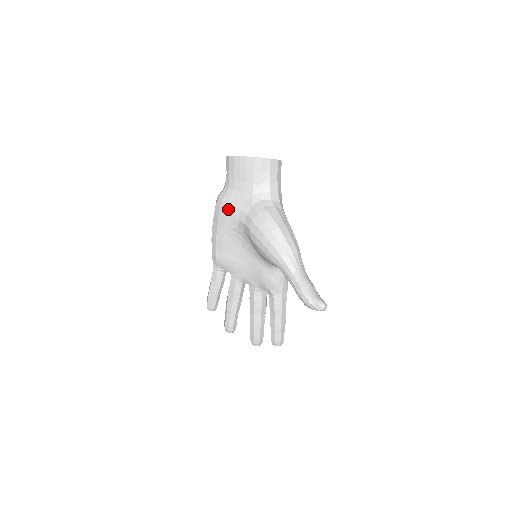
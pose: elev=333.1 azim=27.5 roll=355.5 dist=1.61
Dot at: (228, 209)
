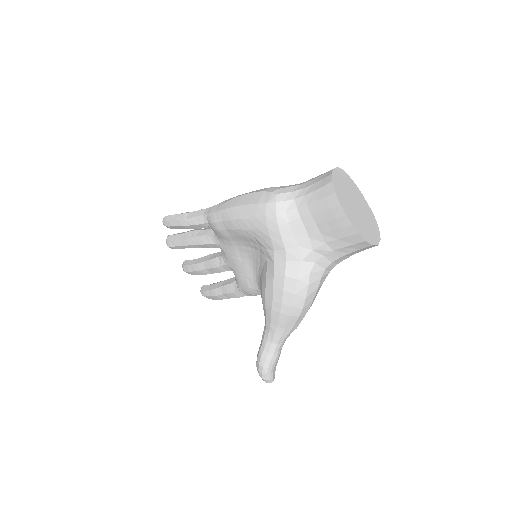
Dot at: (273, 230)
